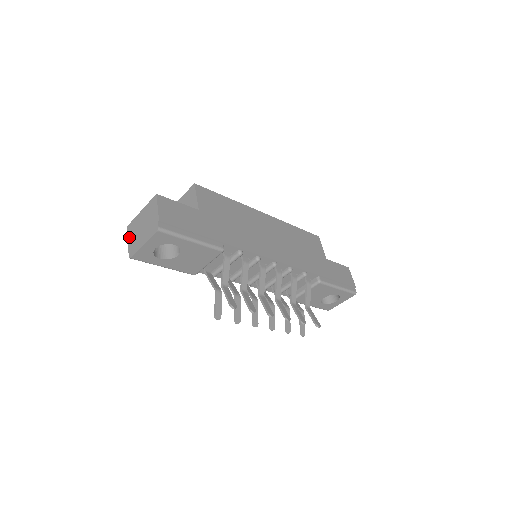
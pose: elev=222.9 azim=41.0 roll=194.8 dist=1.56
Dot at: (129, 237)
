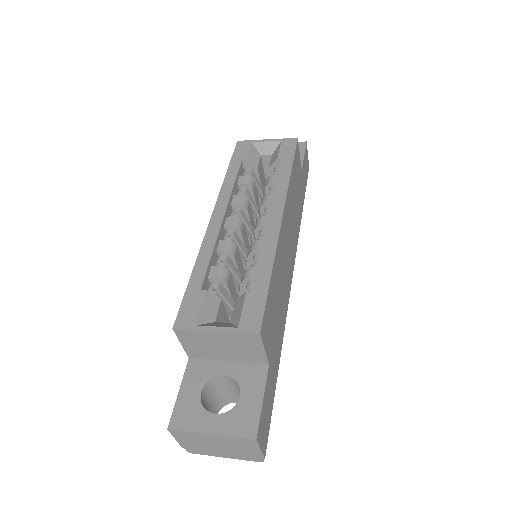
Dot at: (181, 441)
